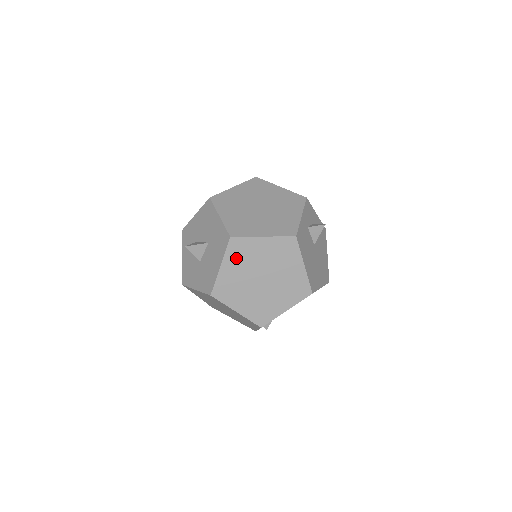
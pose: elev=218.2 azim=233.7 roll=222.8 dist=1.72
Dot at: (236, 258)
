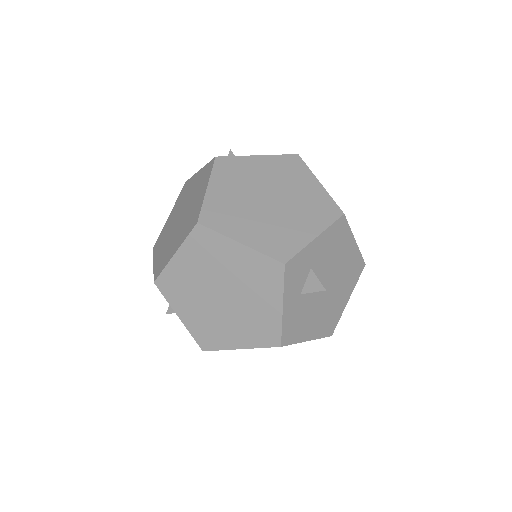
Dot at: occluded
